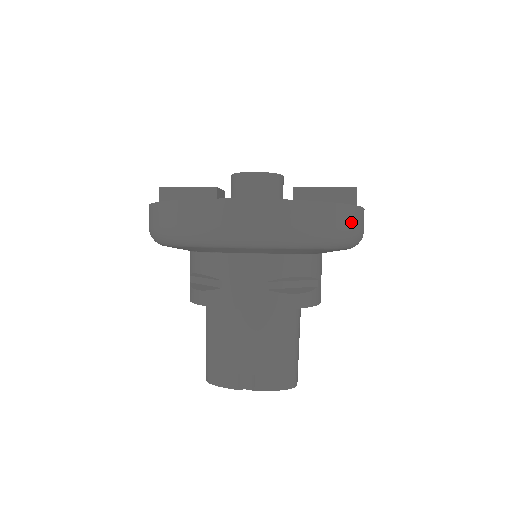
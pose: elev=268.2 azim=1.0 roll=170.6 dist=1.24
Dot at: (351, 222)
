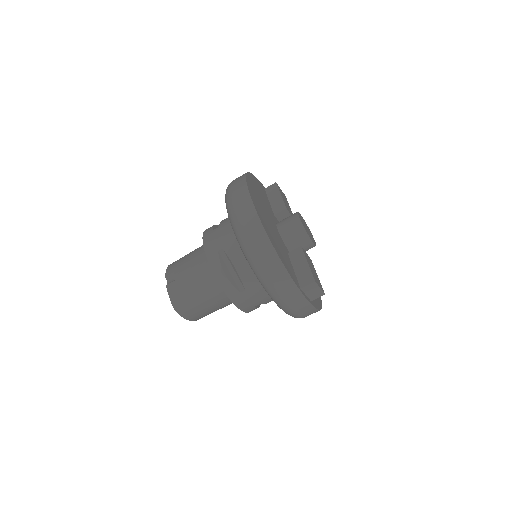
Dot at: (275, 275)
